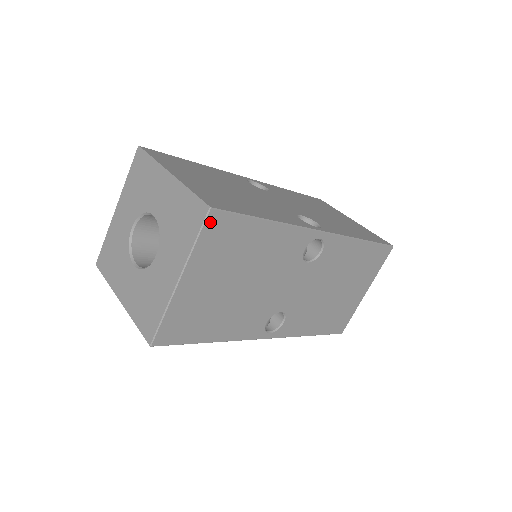
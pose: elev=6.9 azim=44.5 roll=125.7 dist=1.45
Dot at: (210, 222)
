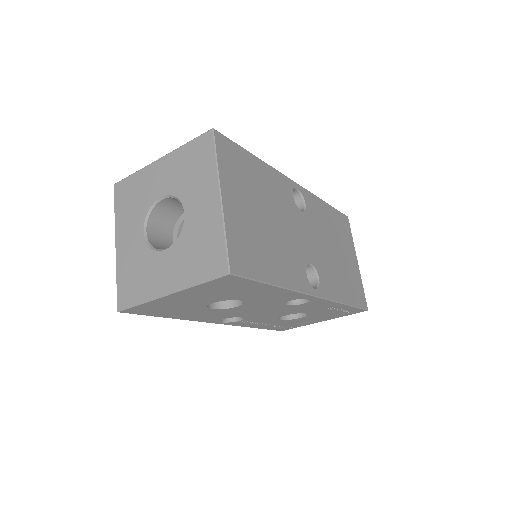
Dot at: (218, 142)
